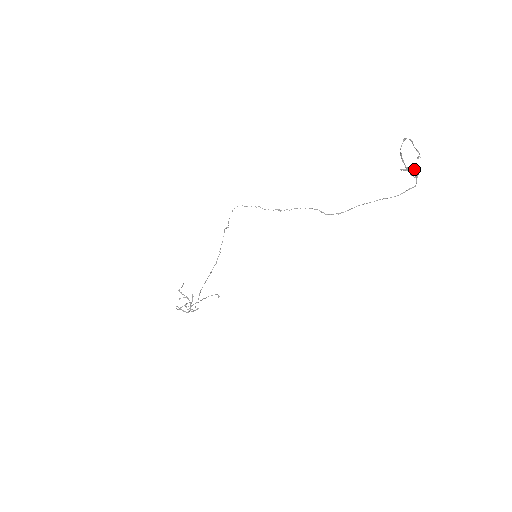
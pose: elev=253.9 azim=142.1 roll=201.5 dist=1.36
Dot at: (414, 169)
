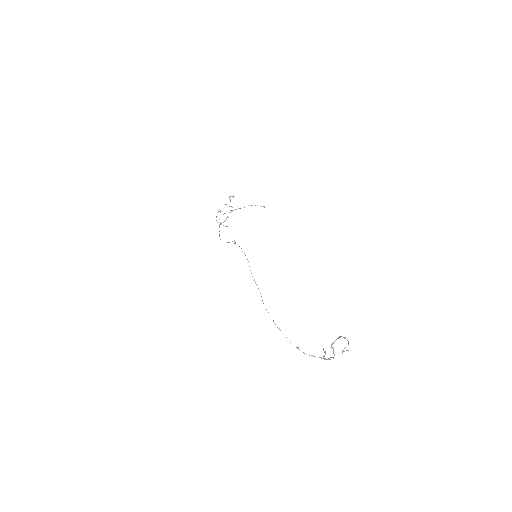
Dot at: (334, 354)
